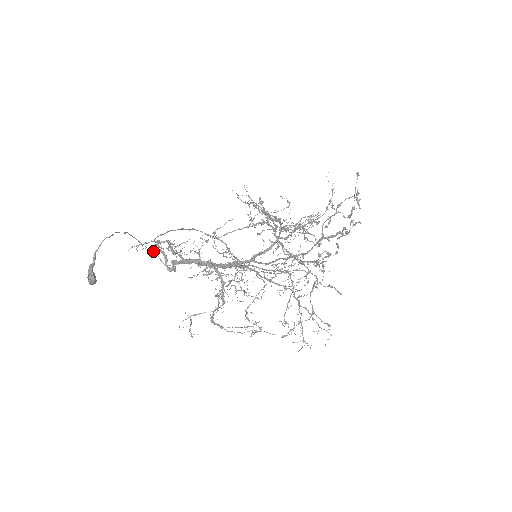
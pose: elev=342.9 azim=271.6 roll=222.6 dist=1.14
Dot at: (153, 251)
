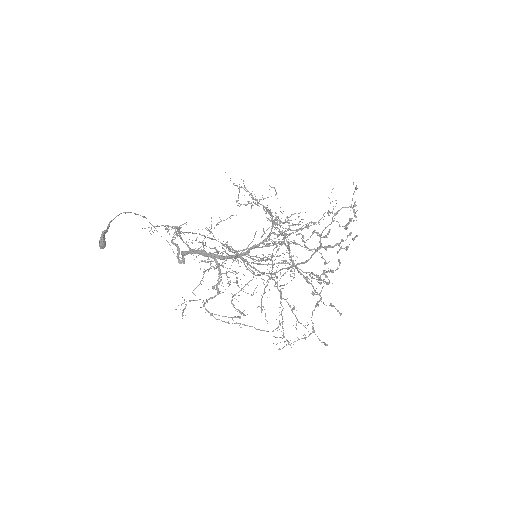
Dot at: (168, 242)
